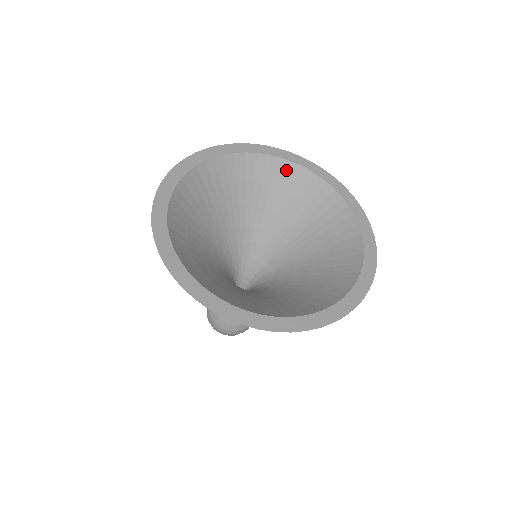
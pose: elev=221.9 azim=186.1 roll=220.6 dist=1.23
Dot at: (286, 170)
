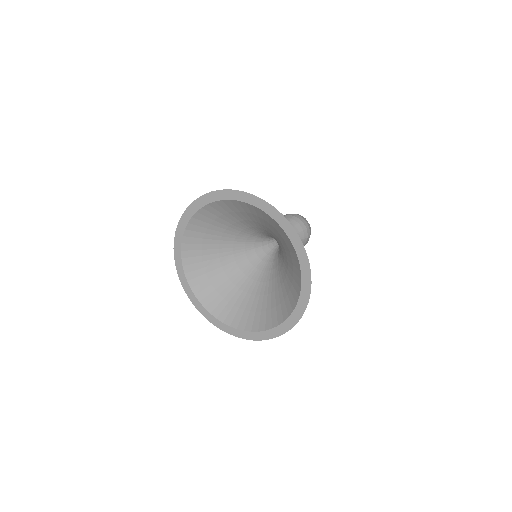
Dot at: (287, 238)
